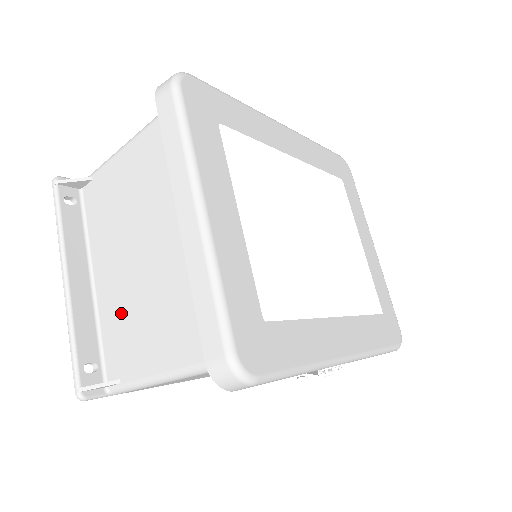
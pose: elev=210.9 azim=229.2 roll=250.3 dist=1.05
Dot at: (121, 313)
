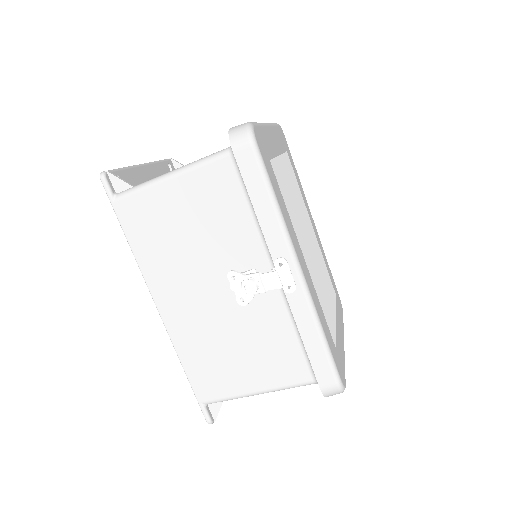
Dot at: occluded
